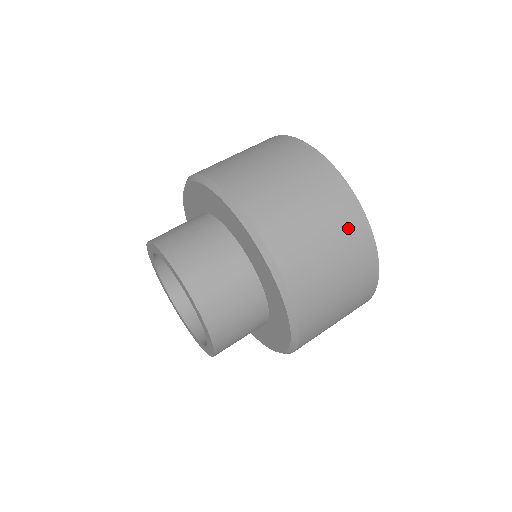
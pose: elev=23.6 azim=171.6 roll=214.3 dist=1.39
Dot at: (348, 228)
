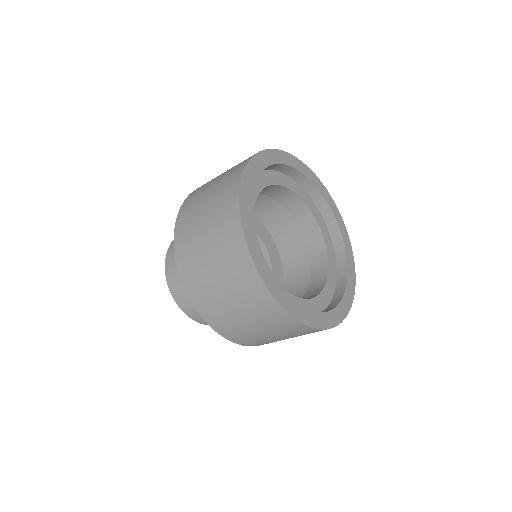
Dot at: (223, 205)
